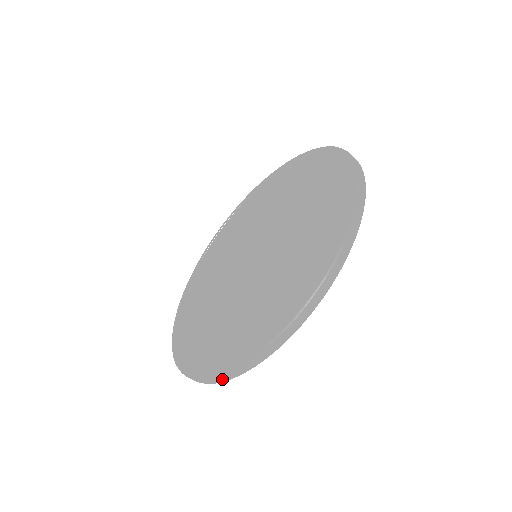
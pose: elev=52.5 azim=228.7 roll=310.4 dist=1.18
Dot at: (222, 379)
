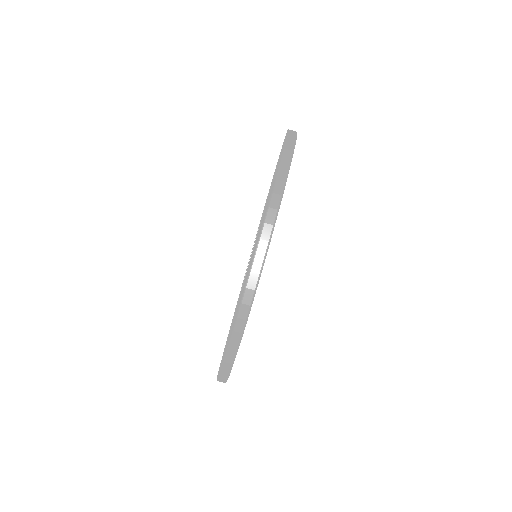
Dot at: (256, 269)
